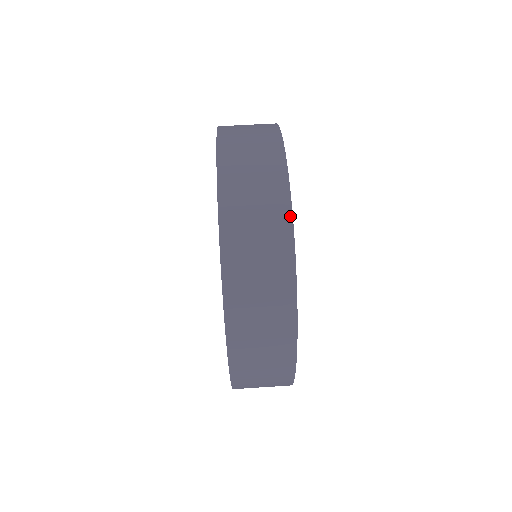
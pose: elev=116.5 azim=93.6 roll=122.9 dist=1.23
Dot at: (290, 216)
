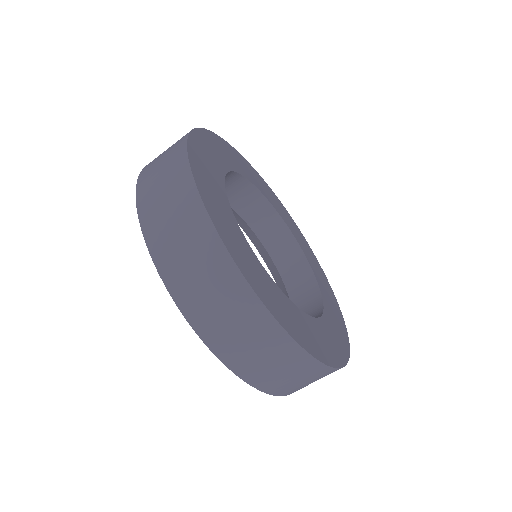
Dot at: (275, 323)
